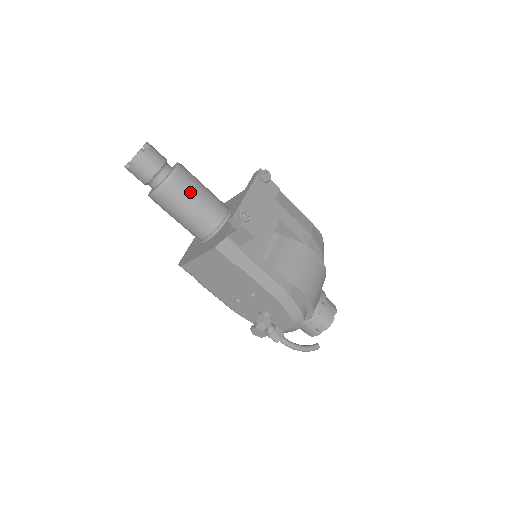
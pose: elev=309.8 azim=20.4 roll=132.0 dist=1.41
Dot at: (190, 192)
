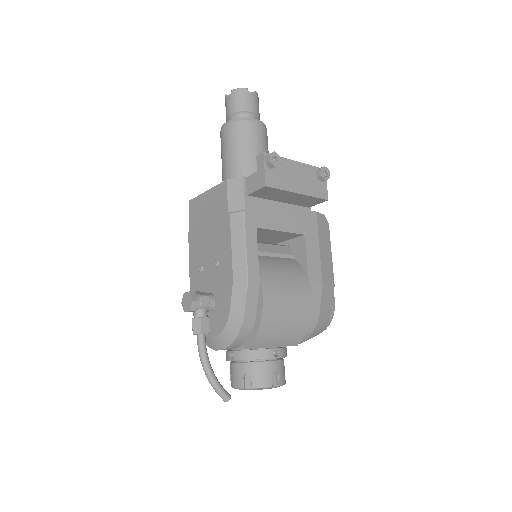
Dot at: (252, 143)
